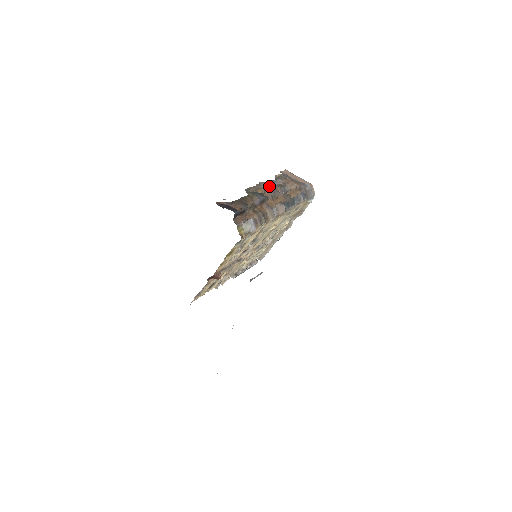
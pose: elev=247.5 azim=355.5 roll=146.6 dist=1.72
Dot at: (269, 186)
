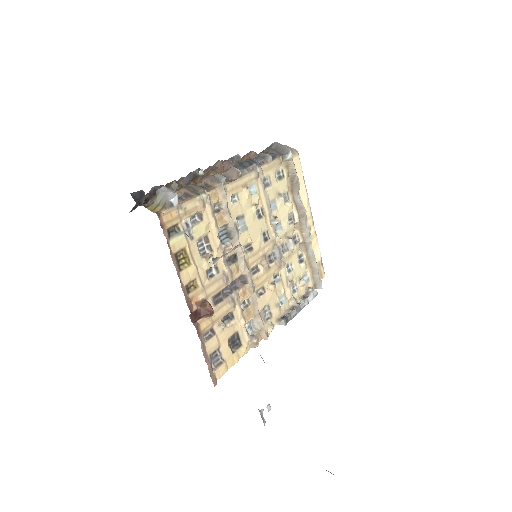
Dot at: occluded
